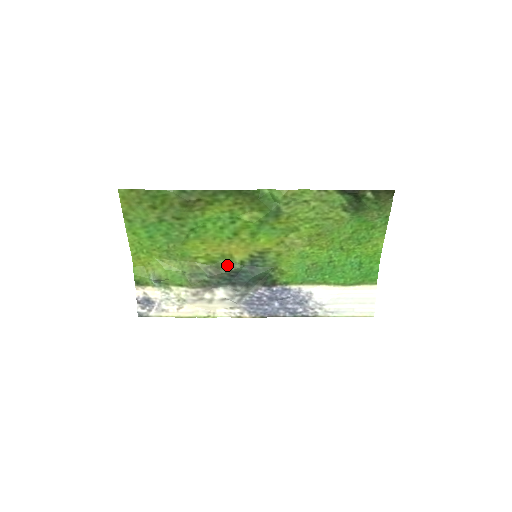
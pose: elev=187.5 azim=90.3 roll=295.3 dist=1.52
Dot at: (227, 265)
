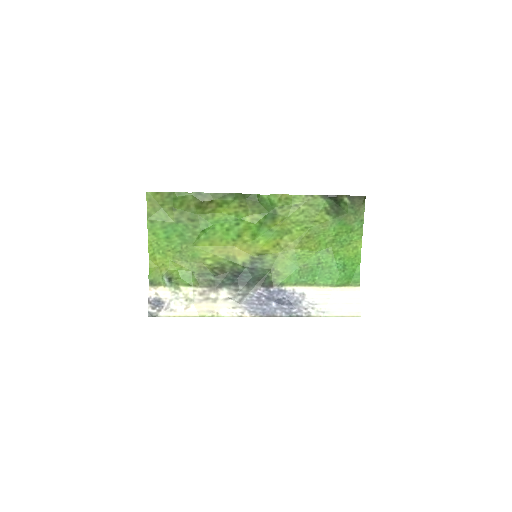
Dot at: (231, 266)
